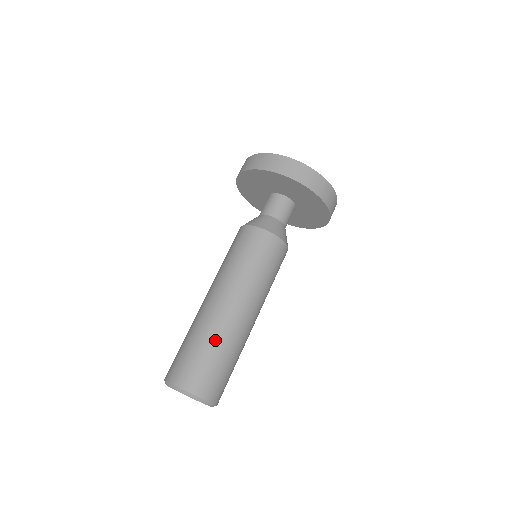
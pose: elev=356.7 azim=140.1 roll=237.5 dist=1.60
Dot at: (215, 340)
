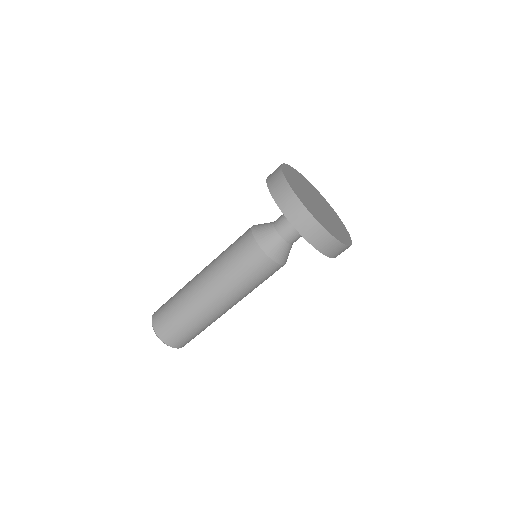
Dot at: (183, 308)
